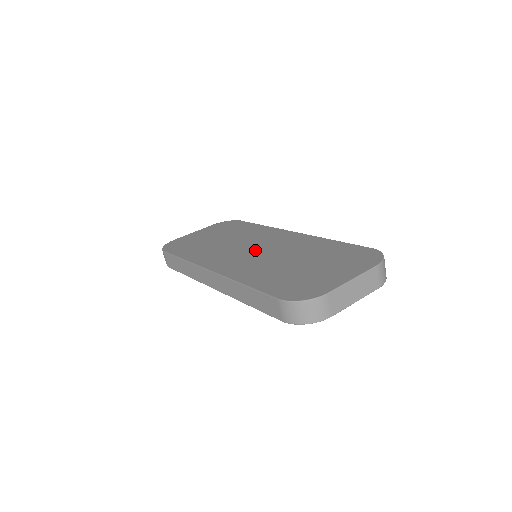
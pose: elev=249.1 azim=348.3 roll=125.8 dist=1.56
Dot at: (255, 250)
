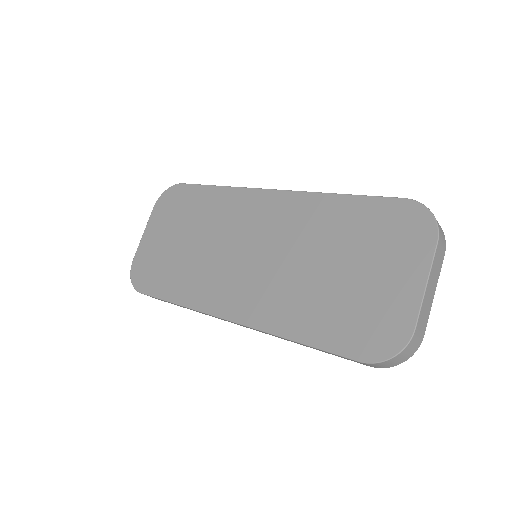
Dot at: (253, 254)
